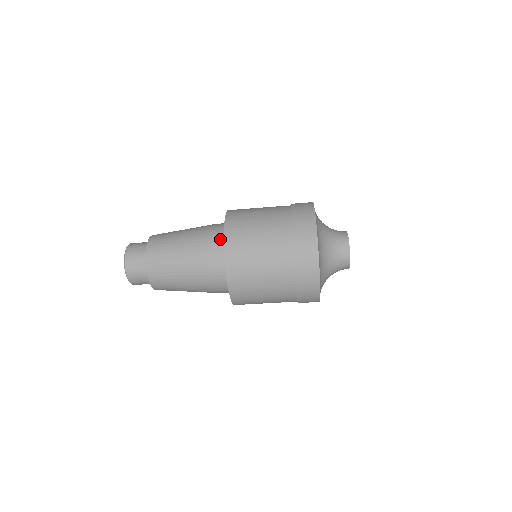
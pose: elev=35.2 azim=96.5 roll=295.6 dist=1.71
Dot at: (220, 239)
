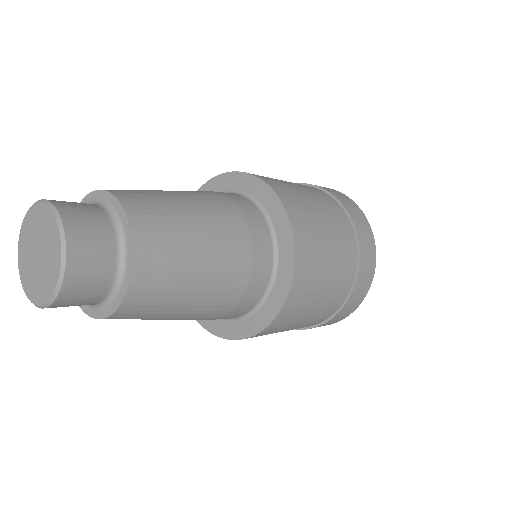
Dot at: (249, 308)
